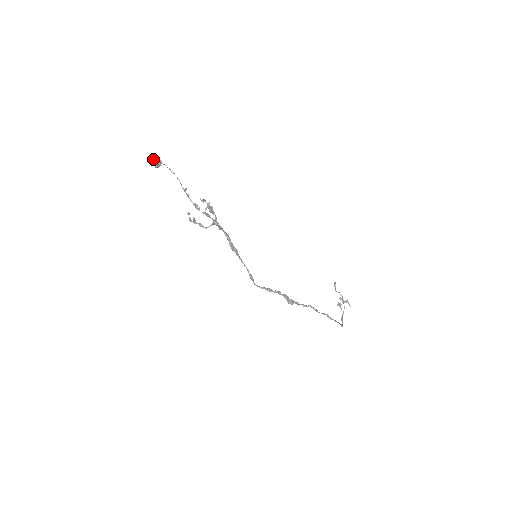
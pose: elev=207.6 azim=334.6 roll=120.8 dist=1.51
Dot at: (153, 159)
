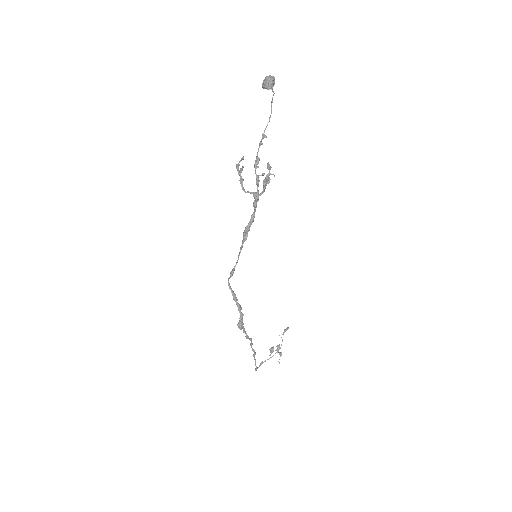
Dot at: (269, 75)
